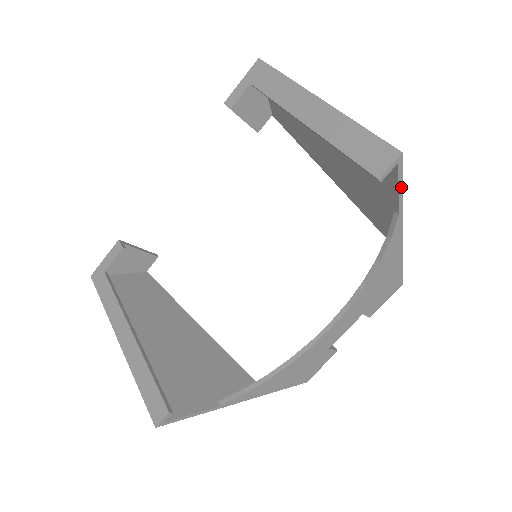
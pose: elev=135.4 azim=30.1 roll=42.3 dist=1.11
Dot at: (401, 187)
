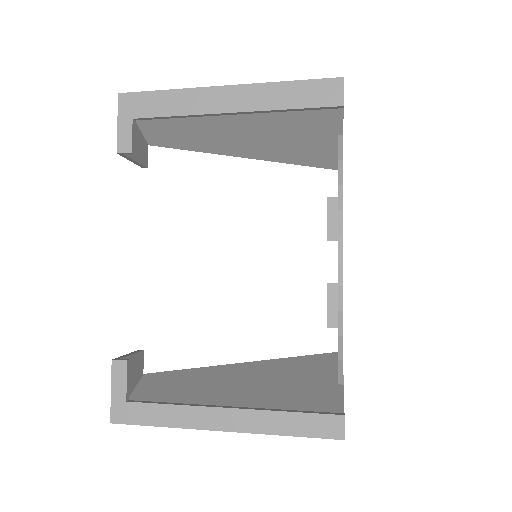
Dot at: (343, 109)
